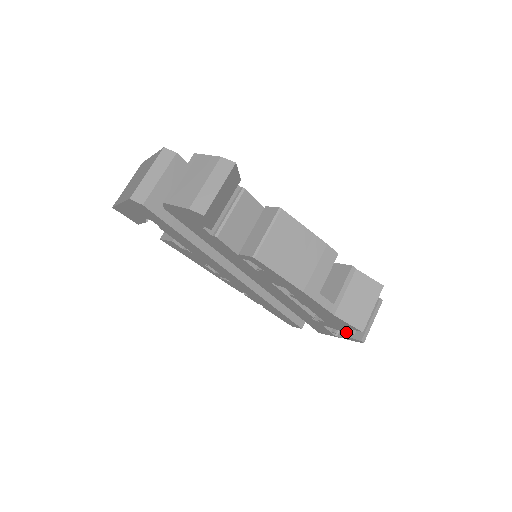
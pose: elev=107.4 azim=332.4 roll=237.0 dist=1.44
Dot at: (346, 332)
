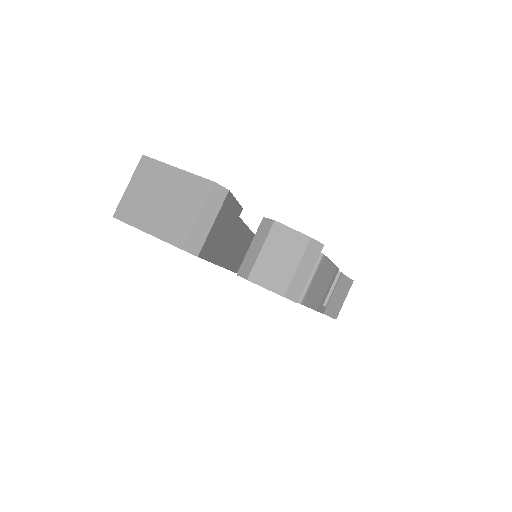
Dot at: occluded
